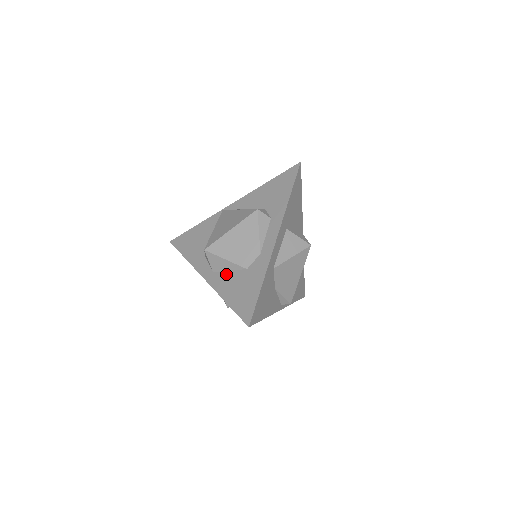
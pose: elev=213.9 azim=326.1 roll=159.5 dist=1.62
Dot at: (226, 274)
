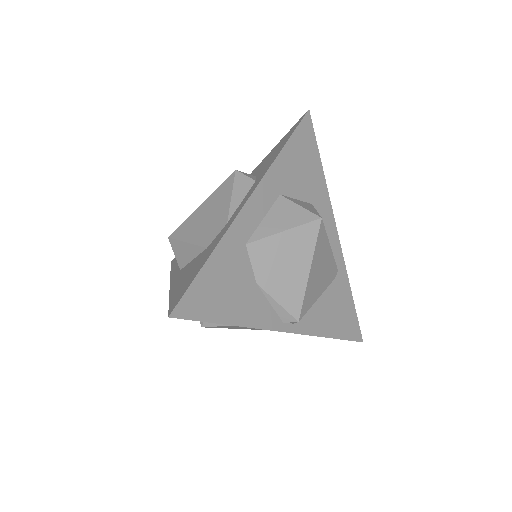
Dot at: (188, 265)
